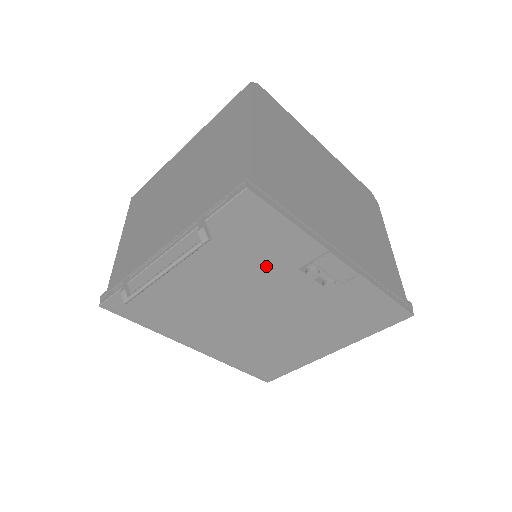
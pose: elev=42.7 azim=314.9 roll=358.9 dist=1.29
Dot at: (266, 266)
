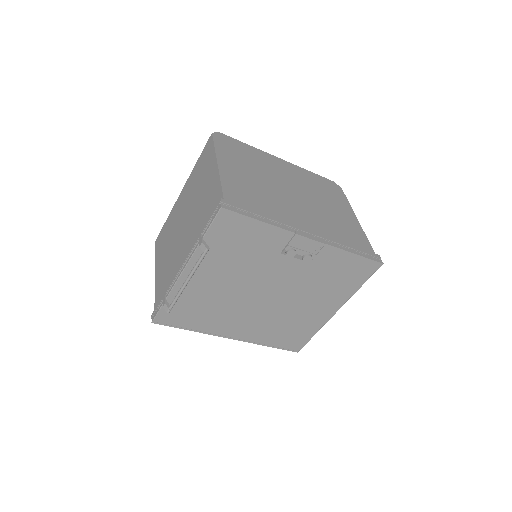
Dot at: (257, 258)
